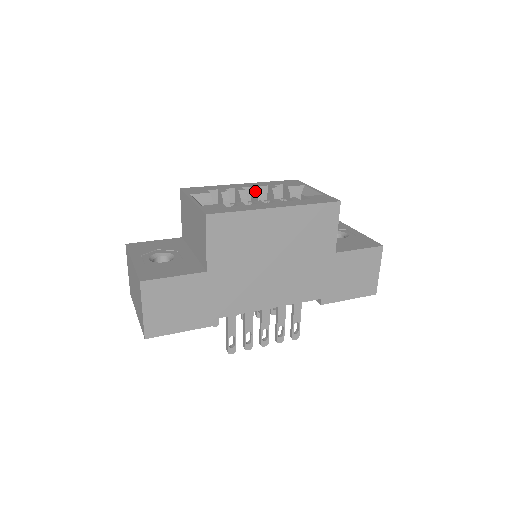
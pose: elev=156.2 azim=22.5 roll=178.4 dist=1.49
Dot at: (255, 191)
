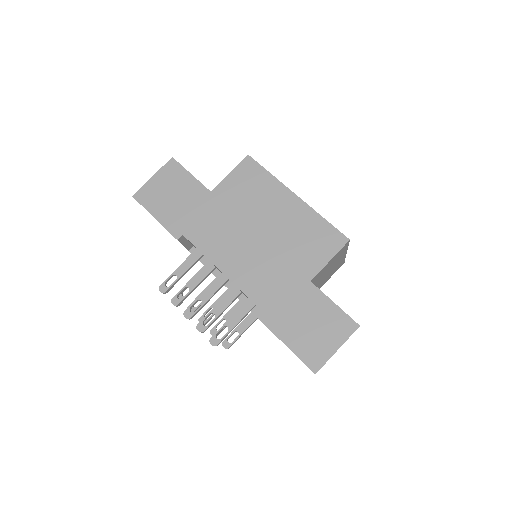
Dot at: occluded
